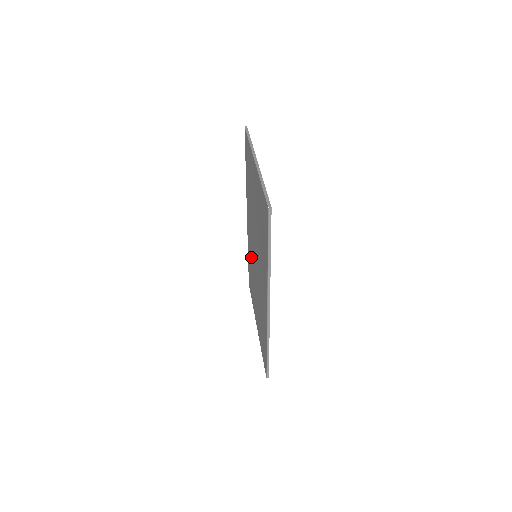
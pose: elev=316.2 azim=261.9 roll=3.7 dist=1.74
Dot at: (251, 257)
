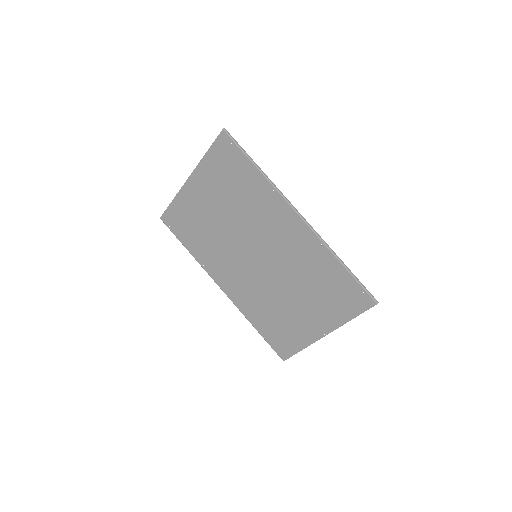
Dot at: (257, 297)
